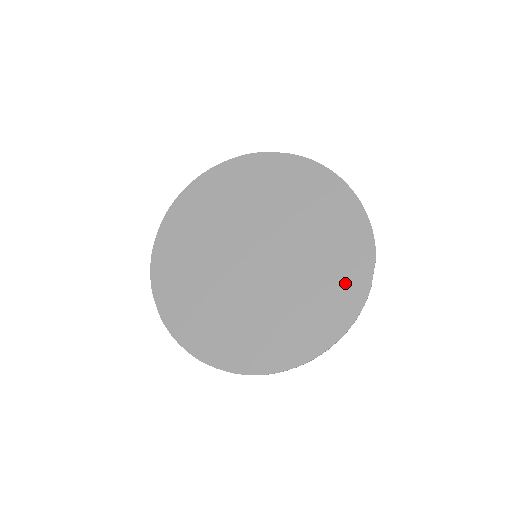
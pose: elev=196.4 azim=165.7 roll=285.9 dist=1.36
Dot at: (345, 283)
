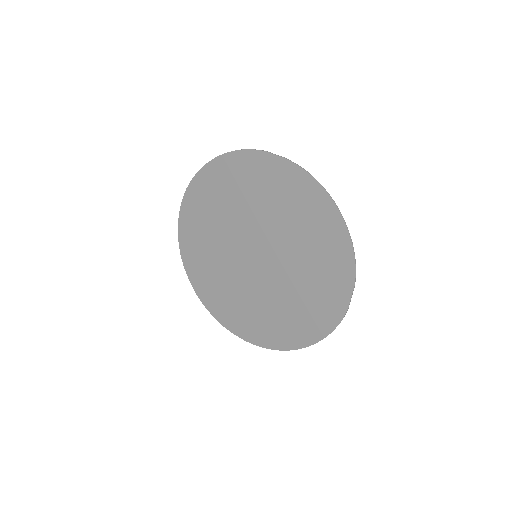
Dot at: (327, 299)
